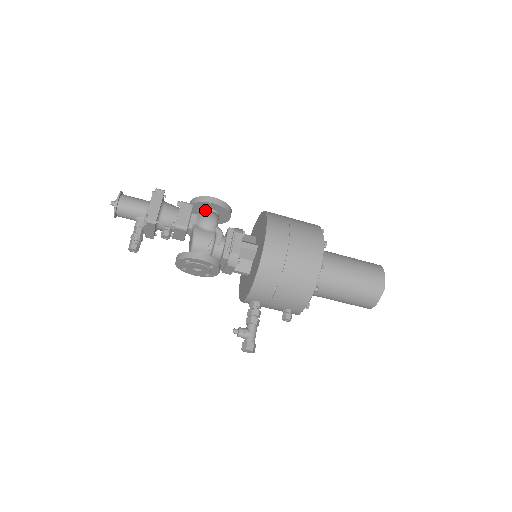
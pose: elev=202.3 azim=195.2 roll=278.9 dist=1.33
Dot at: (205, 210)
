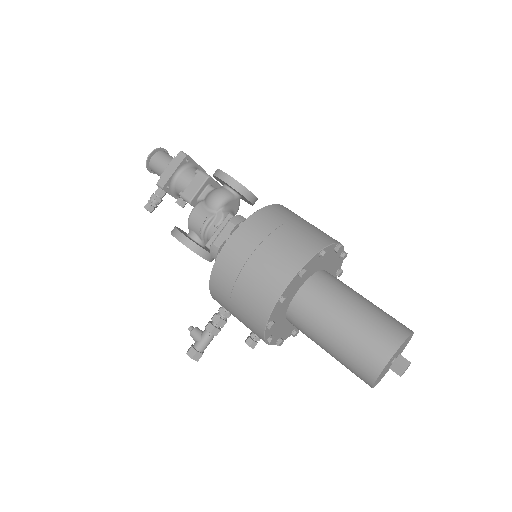
Dot at: (223, 186)
